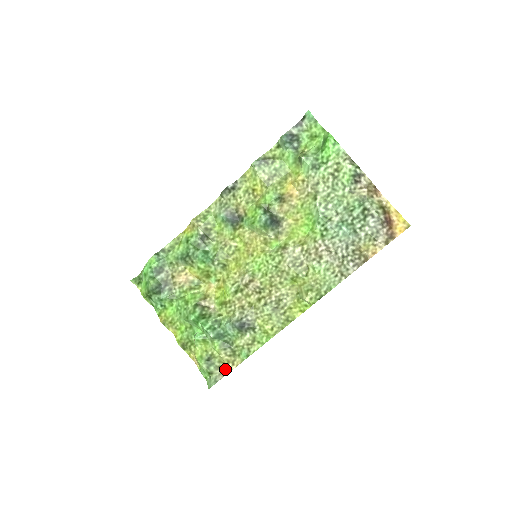
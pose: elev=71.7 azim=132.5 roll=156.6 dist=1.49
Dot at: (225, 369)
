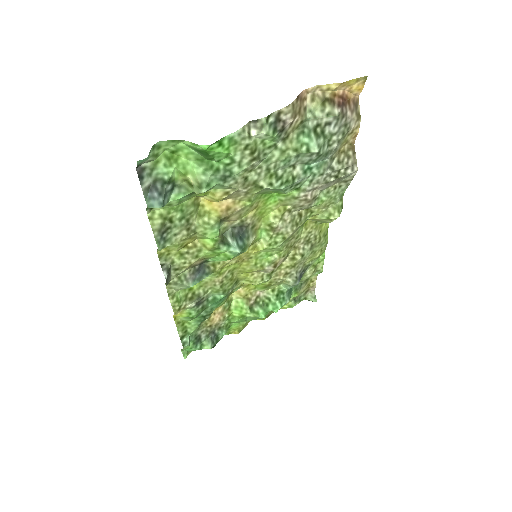
Dot at: (311, 288)
